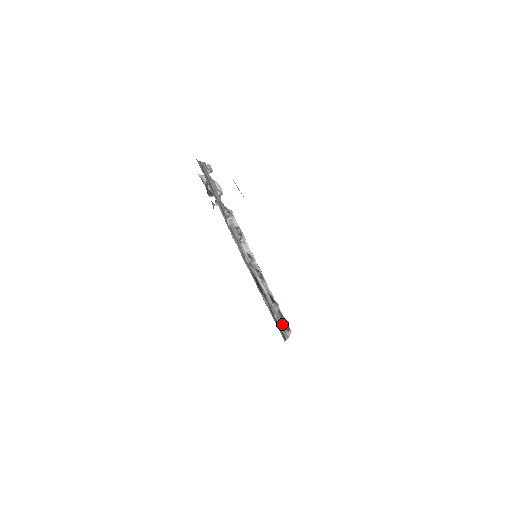
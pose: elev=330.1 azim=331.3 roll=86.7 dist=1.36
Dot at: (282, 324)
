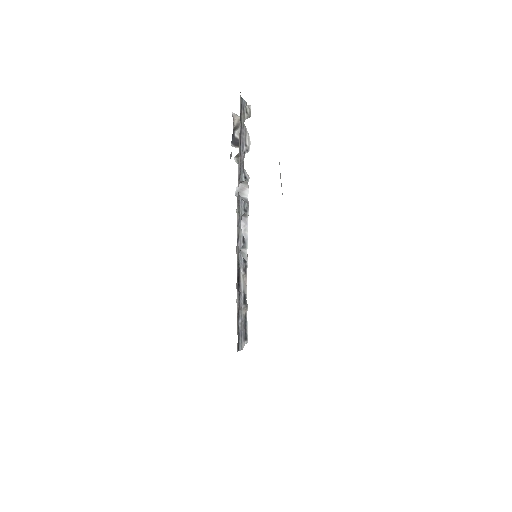
Dot at: (242, 331)
